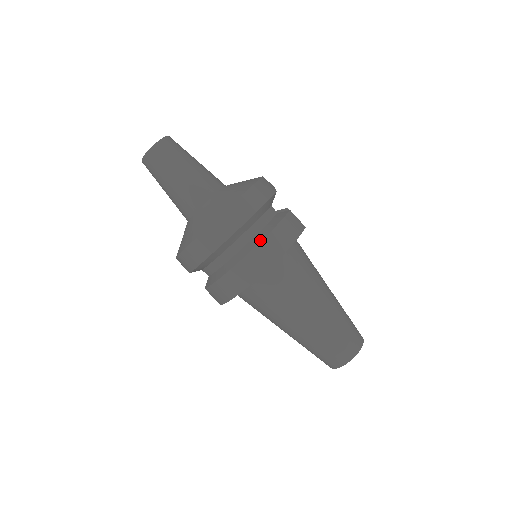
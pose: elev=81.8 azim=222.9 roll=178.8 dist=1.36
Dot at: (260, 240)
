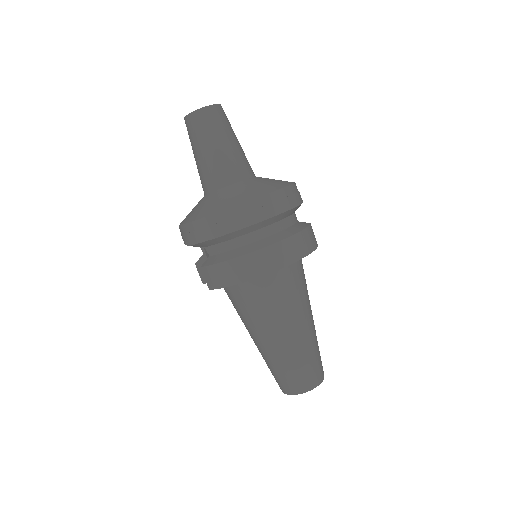
Dot at: (286, 236)
